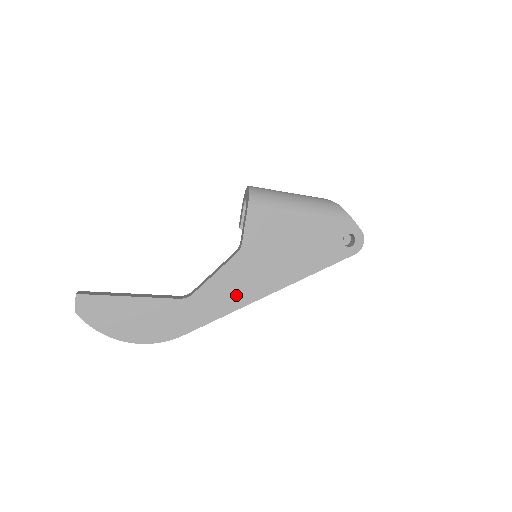
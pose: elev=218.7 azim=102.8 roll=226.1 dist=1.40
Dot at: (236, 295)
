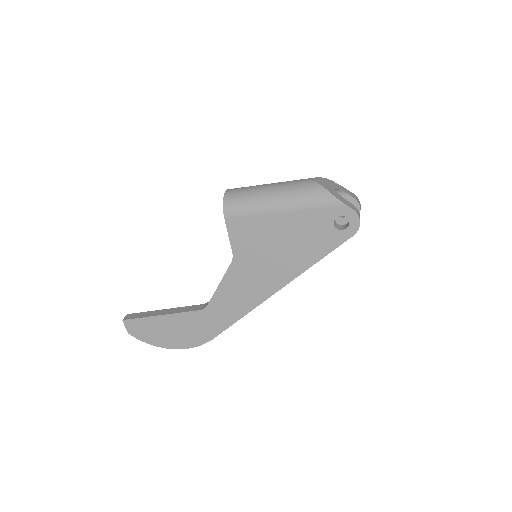
Dot at: (245, 298)
